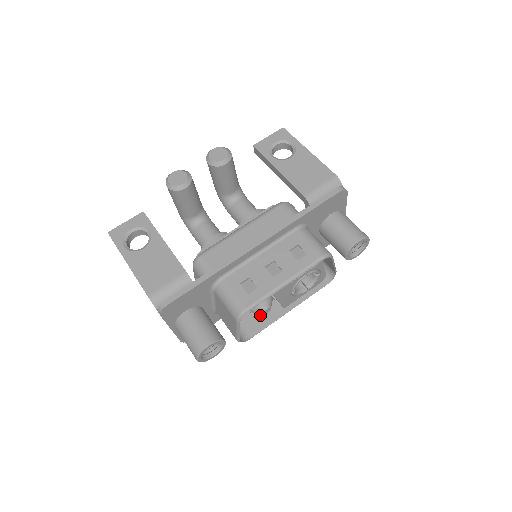
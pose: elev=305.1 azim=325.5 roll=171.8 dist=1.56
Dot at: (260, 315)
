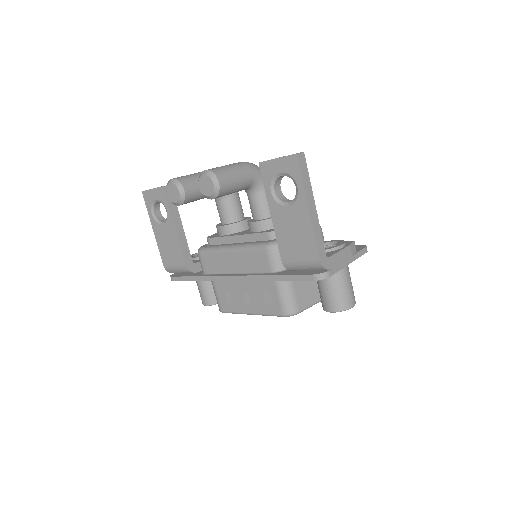
Dot at: occluded
